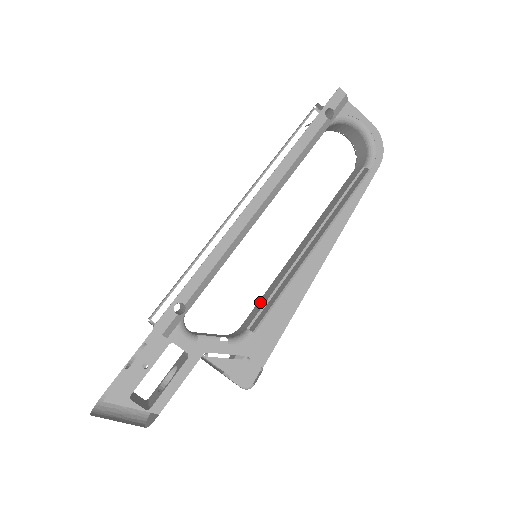
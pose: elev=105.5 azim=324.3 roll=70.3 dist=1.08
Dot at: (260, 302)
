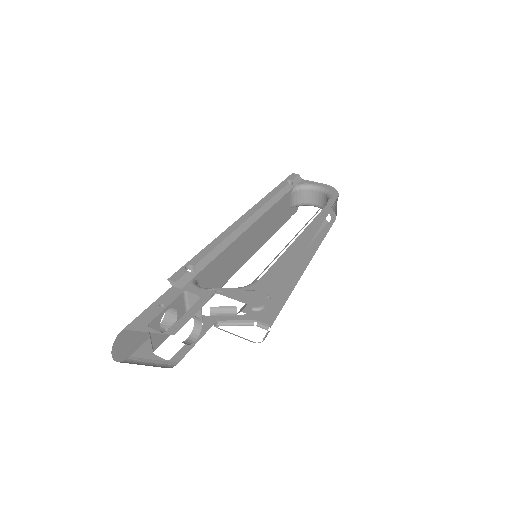
Dot at: occluded
